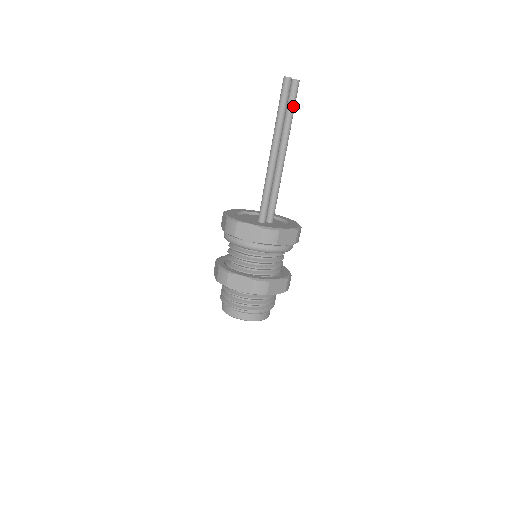
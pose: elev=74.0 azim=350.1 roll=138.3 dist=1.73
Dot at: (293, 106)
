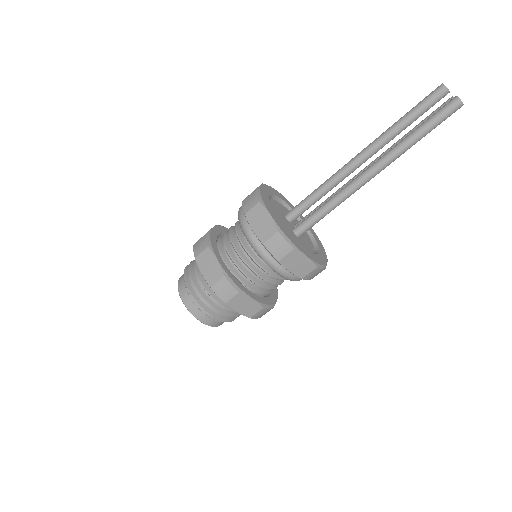
Dot at: occluded
